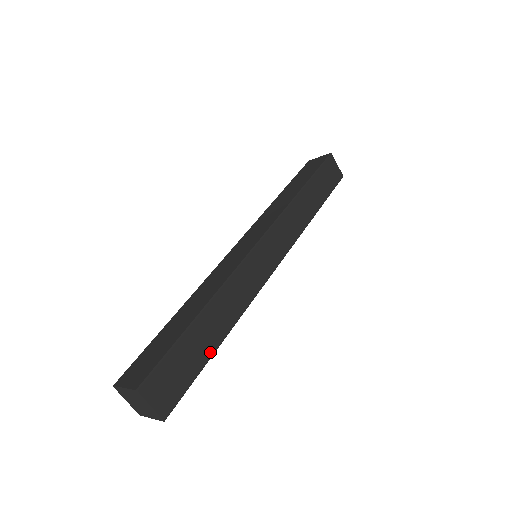
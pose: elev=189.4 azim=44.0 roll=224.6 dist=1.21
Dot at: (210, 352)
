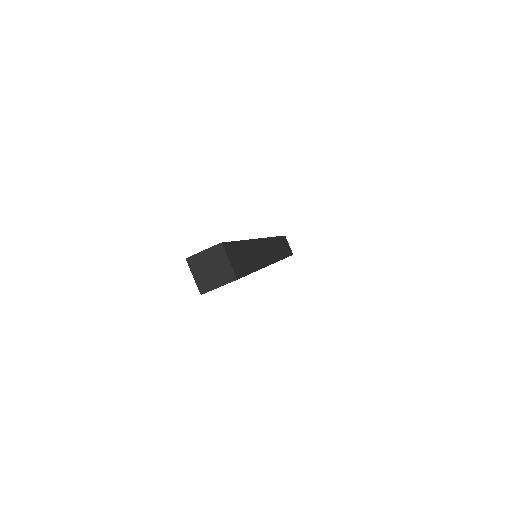
Dot at: (252, 268)
